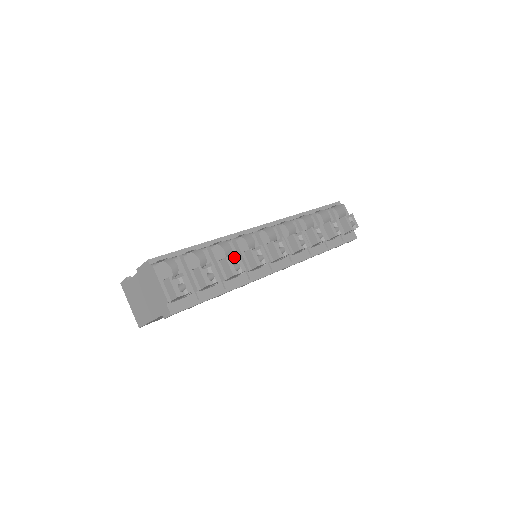
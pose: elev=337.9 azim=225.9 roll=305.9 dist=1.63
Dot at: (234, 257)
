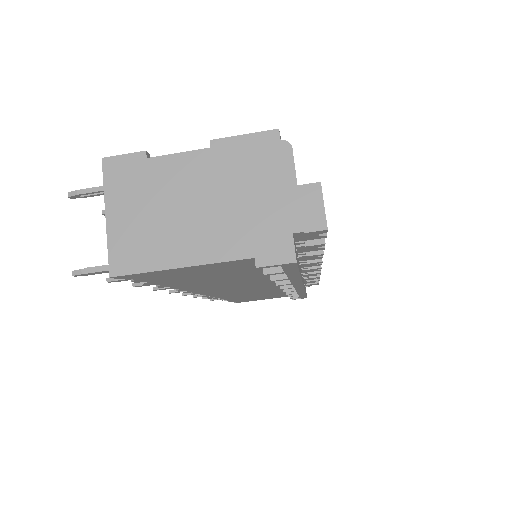
Dot at: occluded
